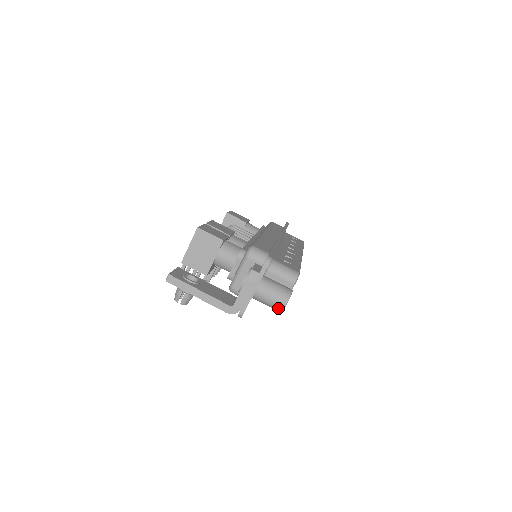
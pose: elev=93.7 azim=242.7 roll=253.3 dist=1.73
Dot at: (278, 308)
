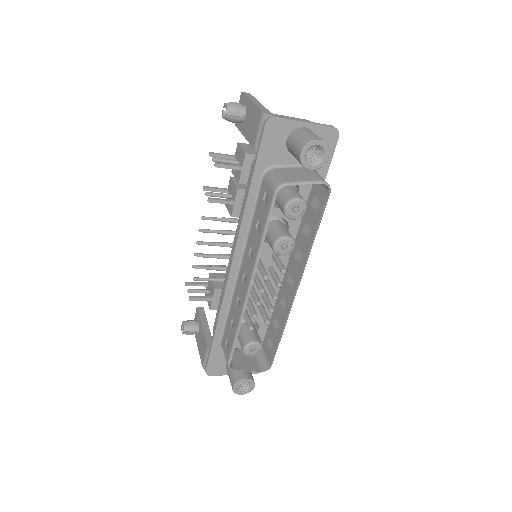
Dot at: (307, 140)
